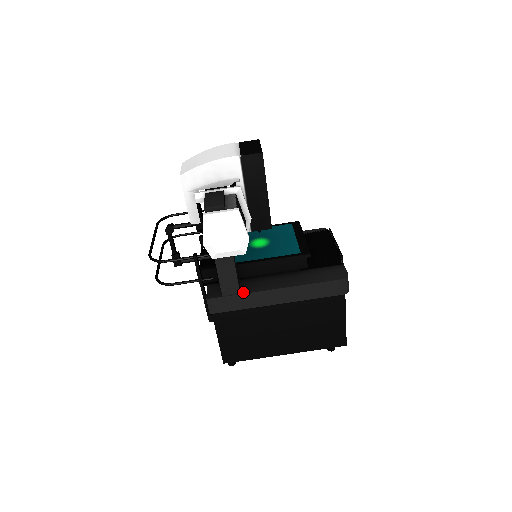
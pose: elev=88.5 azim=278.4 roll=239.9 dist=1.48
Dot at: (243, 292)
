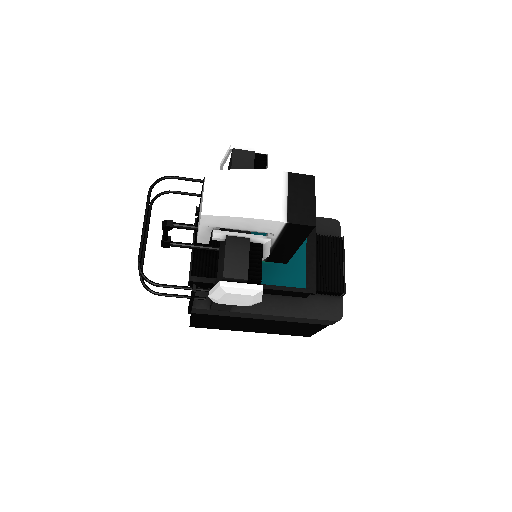
Dot at: (233, 309)
